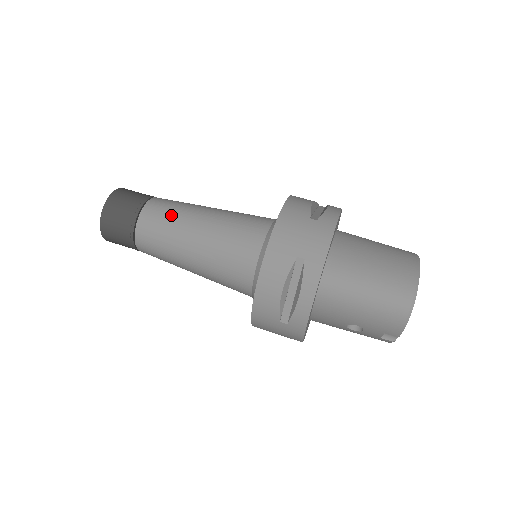
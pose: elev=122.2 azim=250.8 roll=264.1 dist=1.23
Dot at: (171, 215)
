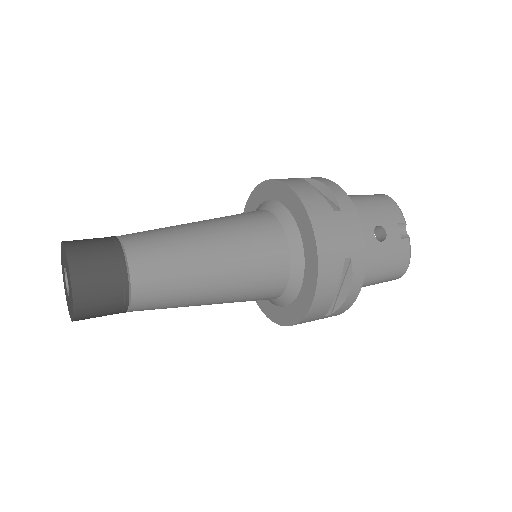
Dot at: occluded
